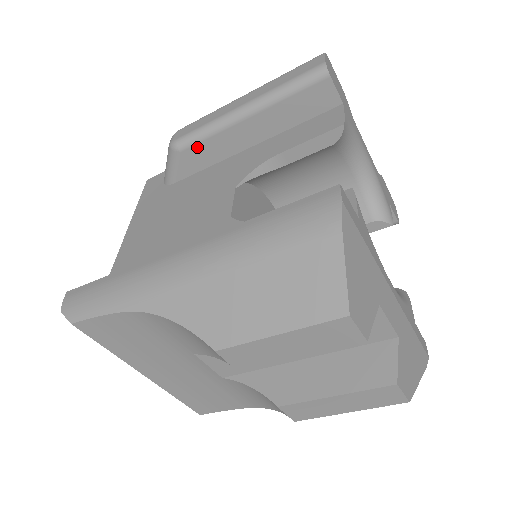
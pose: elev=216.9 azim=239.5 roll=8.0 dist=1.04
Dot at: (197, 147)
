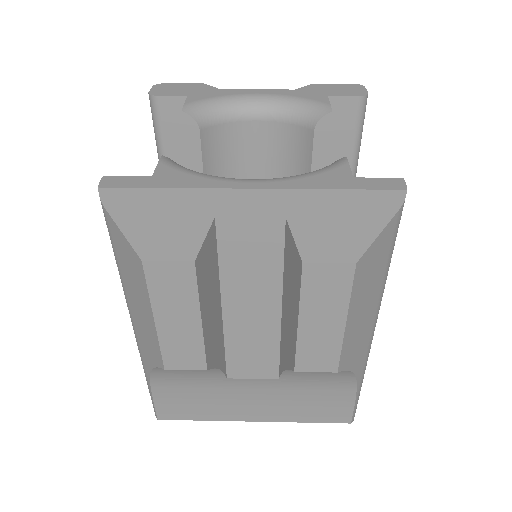
Dot at: occluded
